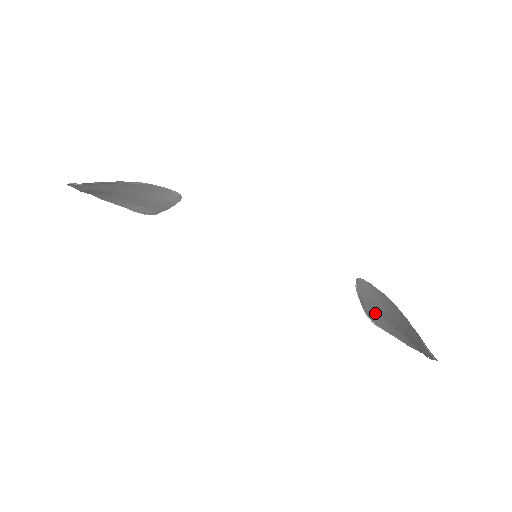
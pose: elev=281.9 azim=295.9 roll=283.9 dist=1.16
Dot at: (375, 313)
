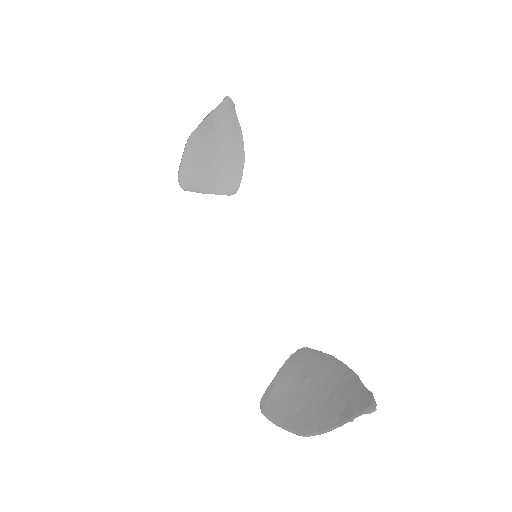
Dot at: (284, 393)
